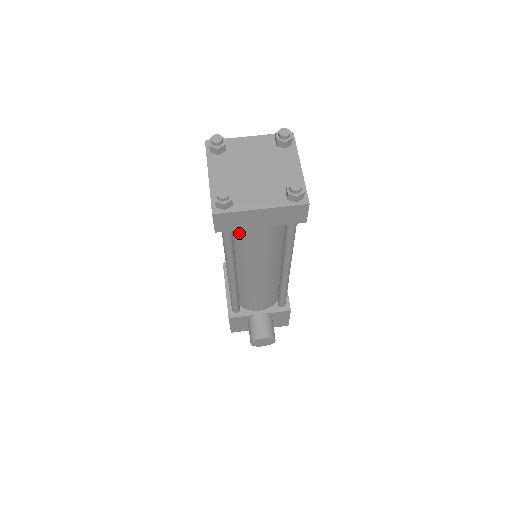
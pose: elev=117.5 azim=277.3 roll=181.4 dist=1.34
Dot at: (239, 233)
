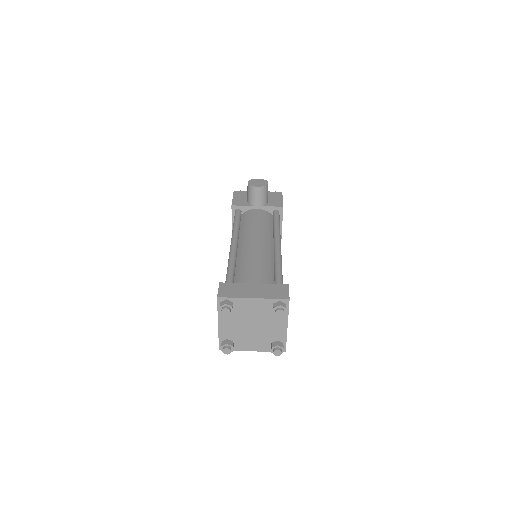
Dot at: occluded
